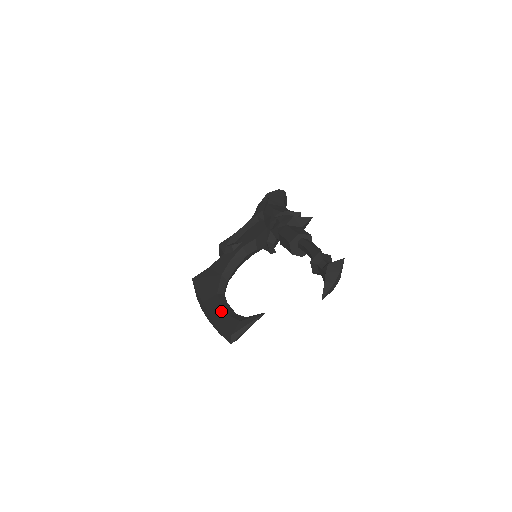
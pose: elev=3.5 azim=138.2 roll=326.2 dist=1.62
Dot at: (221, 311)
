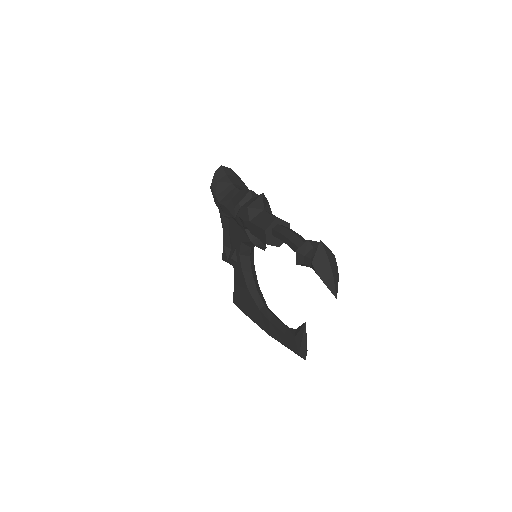
Dot at: (275, 330)
